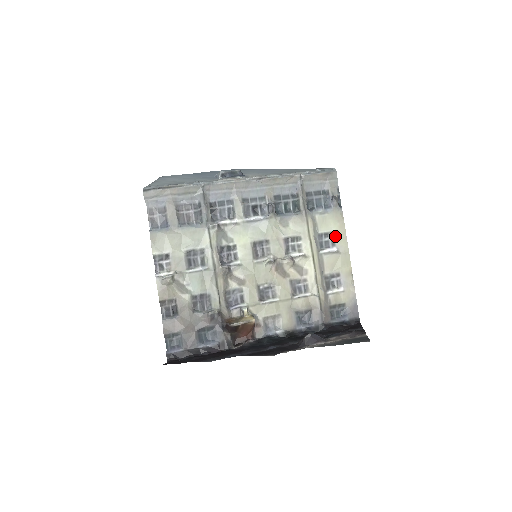
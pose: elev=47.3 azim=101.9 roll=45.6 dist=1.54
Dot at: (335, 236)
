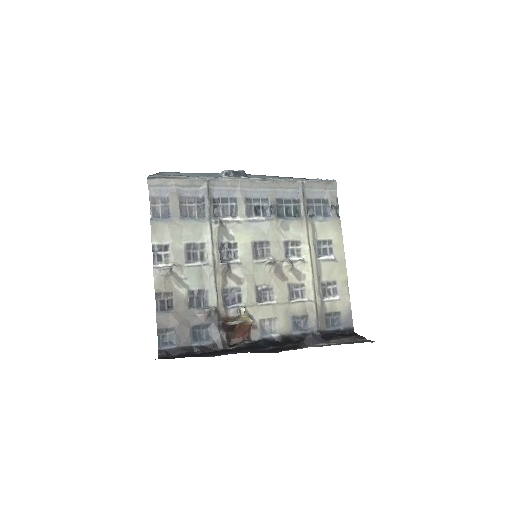
Dot at: (333, 244)
